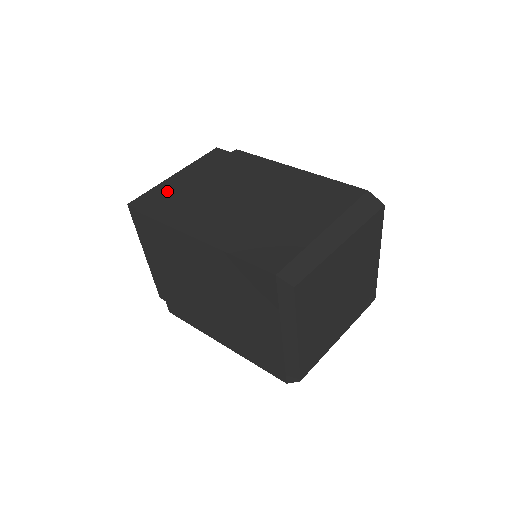
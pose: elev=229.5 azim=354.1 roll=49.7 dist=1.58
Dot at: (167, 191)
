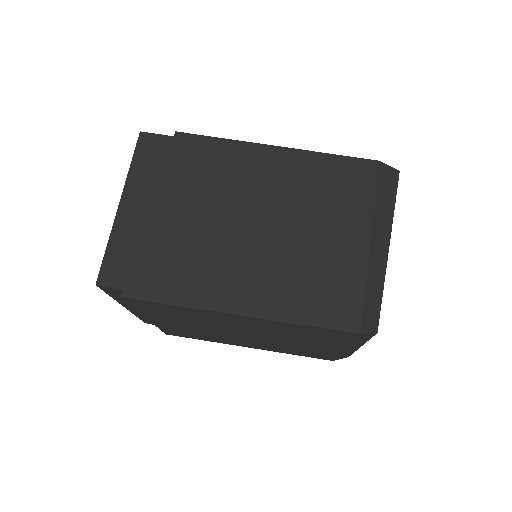
Dot at: (138, 246)
